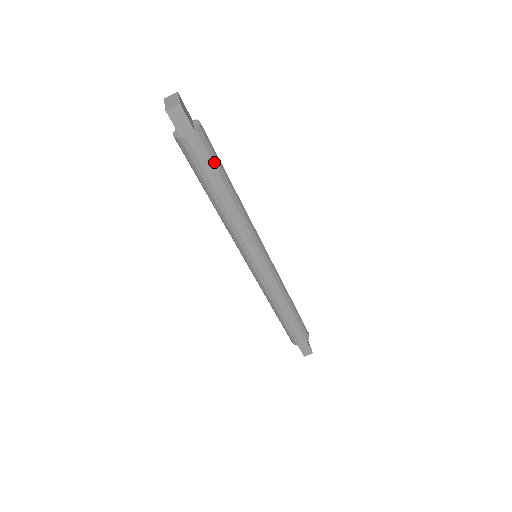
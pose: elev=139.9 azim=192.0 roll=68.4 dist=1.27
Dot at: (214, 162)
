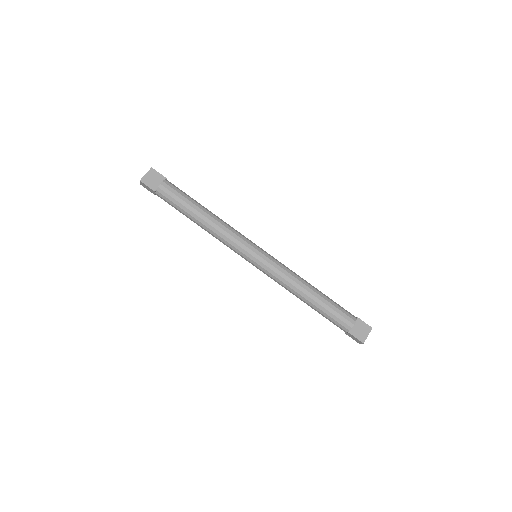
Dot at: (177, 204)
